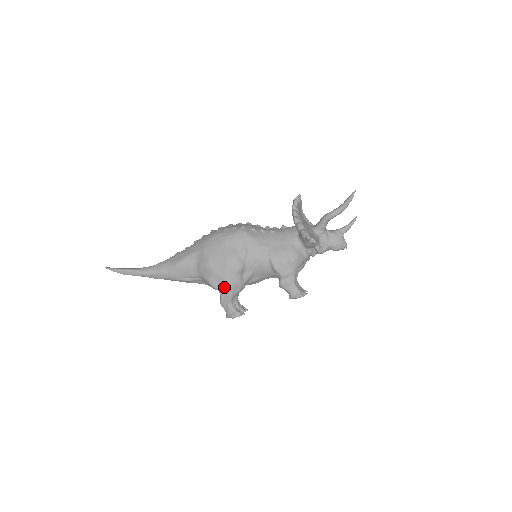
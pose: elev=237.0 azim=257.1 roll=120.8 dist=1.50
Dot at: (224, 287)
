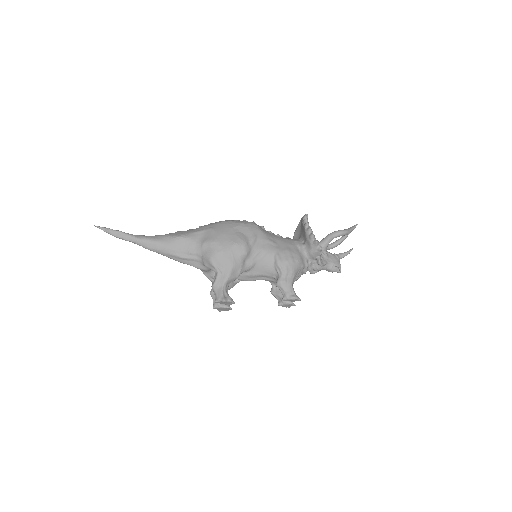
Dot at: (224, 267)
